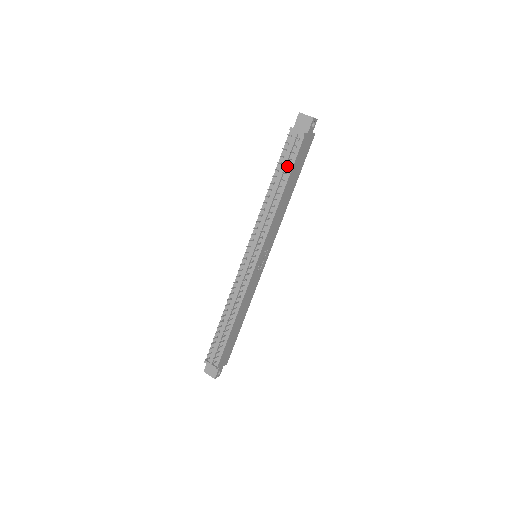
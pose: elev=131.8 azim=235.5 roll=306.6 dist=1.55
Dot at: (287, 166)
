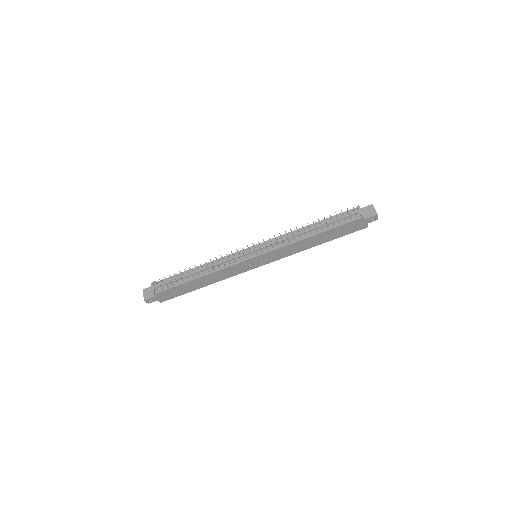
Dot at: (333, 223)
